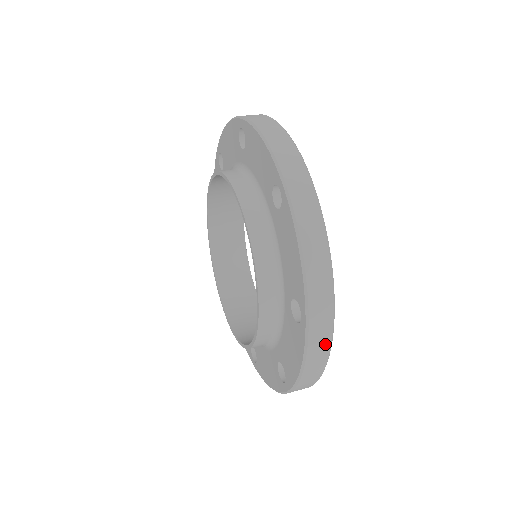
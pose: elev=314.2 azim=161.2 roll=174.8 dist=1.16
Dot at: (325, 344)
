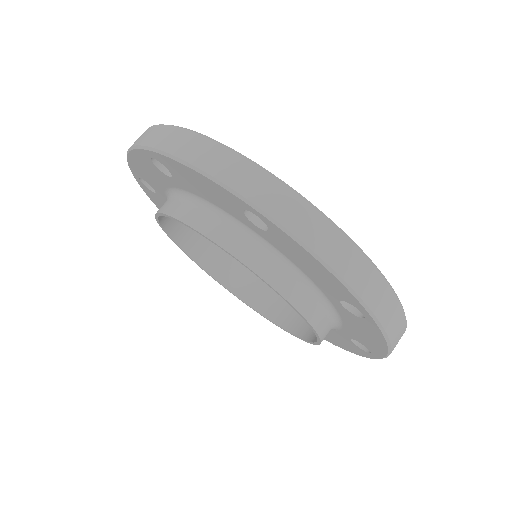
Dot at: (399, 317)
